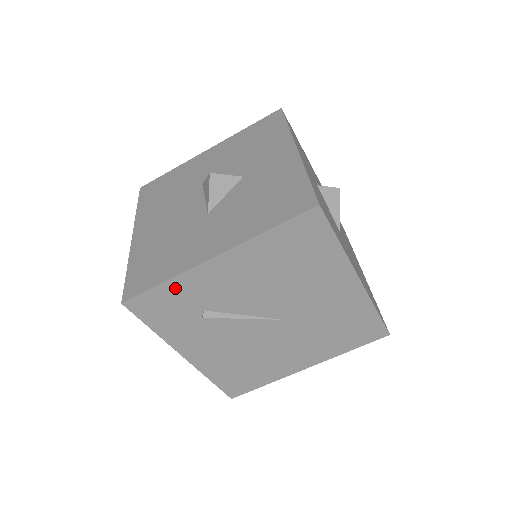
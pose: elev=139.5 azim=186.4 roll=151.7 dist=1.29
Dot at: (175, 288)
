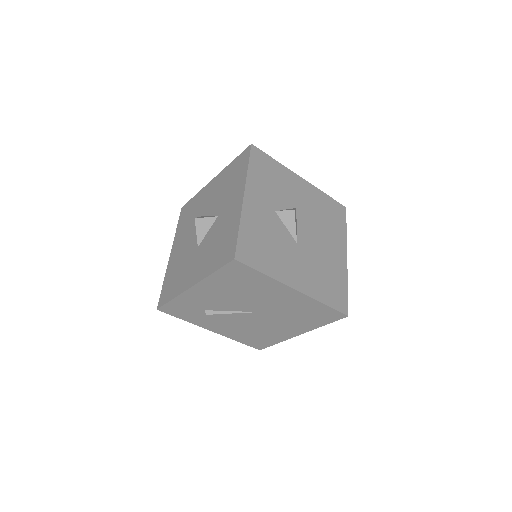
Dot at: (180, 302)
